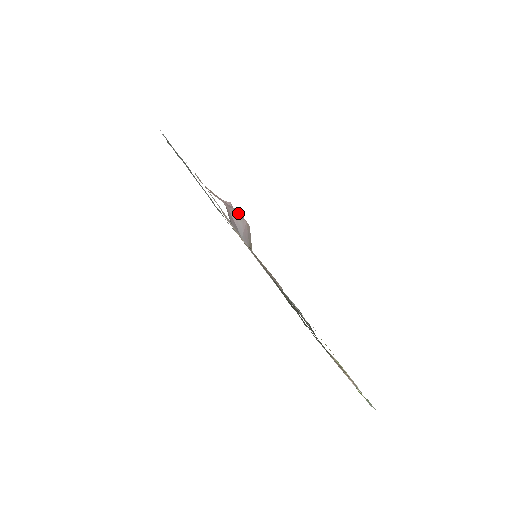
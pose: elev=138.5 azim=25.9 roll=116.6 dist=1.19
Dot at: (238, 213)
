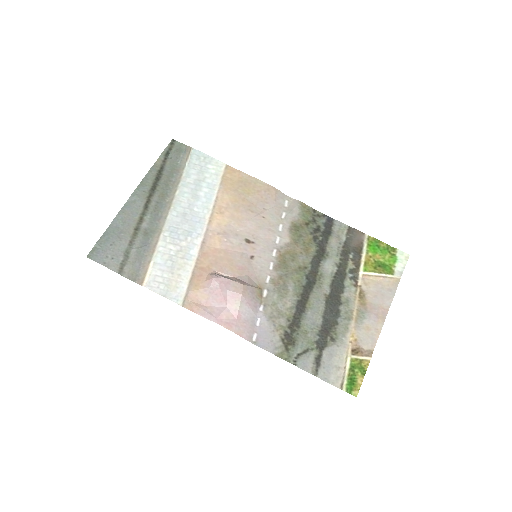
Dot at: (232, 297)
